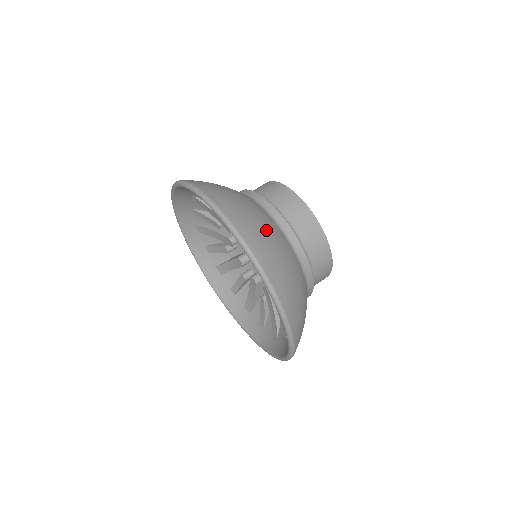
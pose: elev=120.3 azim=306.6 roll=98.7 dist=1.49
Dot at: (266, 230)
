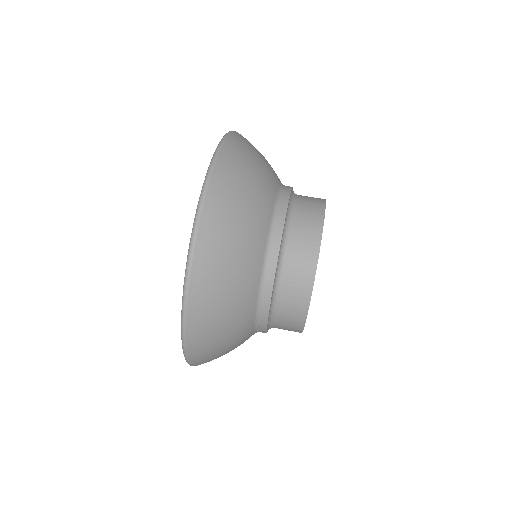
Dot at: (261, 158)
